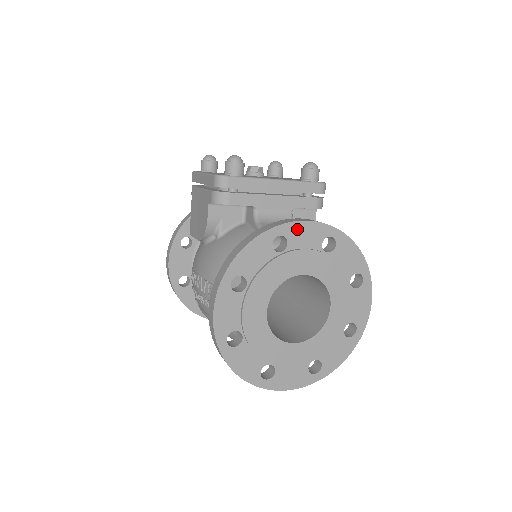
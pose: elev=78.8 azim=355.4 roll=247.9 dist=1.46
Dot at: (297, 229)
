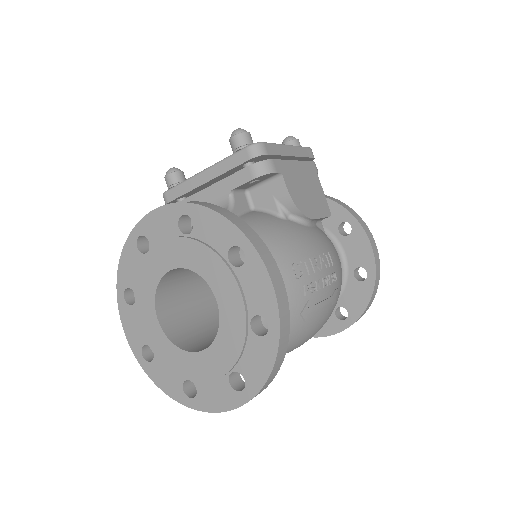
Dot at: (150, 222)
